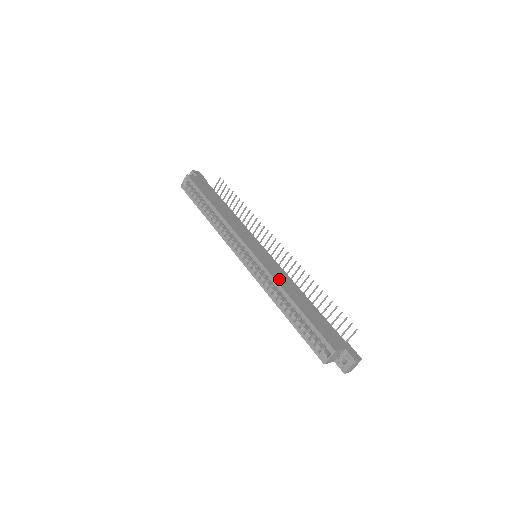
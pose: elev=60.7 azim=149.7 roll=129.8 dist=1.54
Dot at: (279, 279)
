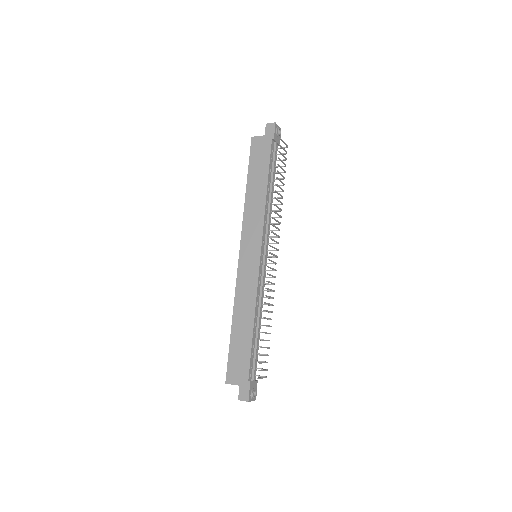
Dot at: (240, 296)
